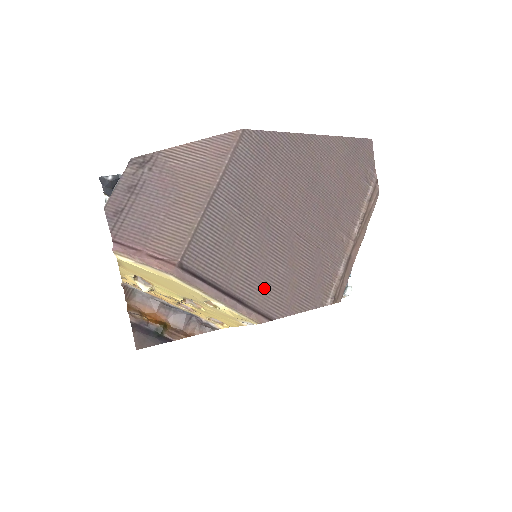
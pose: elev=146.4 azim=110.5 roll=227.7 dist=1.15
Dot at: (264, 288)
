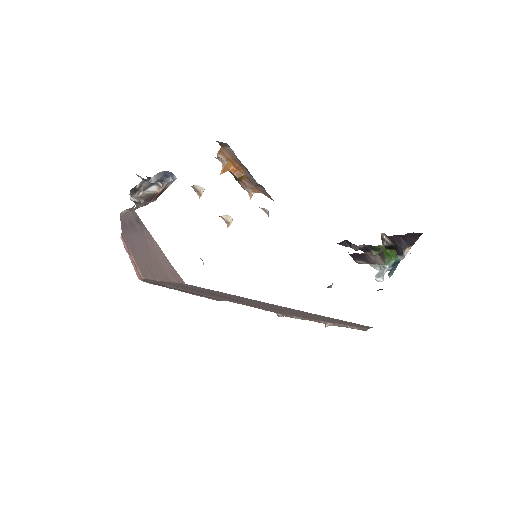
Dot at: (215, 297)
